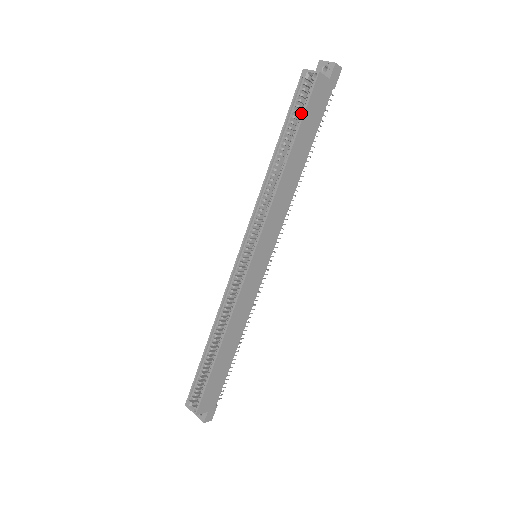
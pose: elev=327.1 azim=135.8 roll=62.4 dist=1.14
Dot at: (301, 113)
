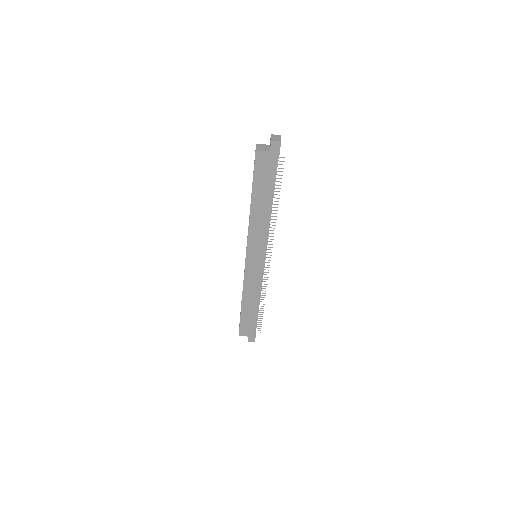
Dot at: (255, 175)
